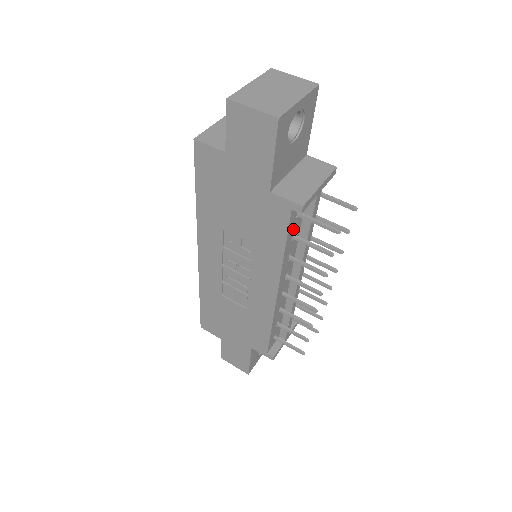
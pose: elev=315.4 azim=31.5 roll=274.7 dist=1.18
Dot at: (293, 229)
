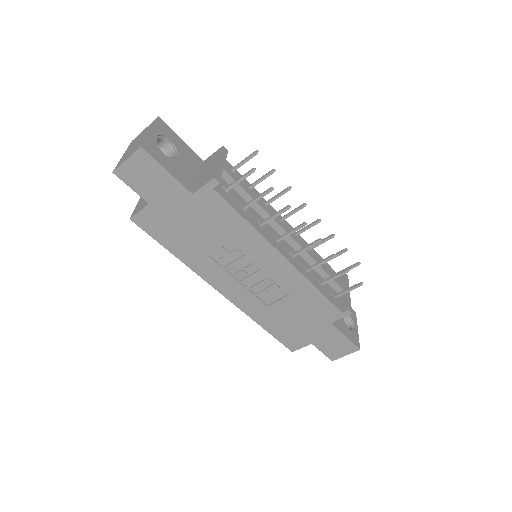
Dot at: (235, 203)
